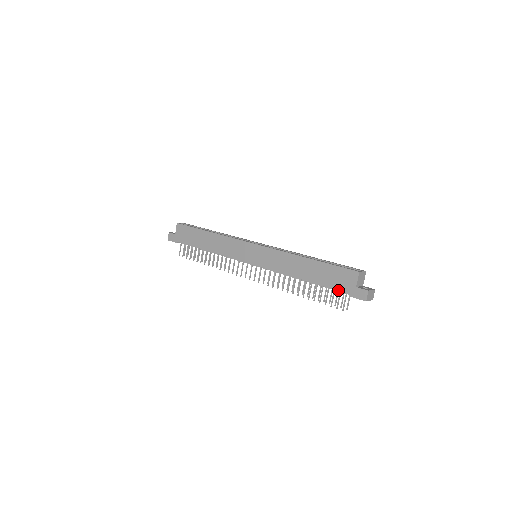
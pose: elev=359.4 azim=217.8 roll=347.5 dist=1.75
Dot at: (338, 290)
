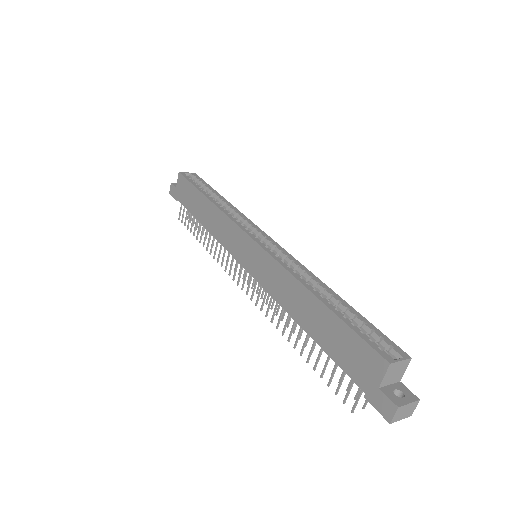
Dot at: (349, 376)
